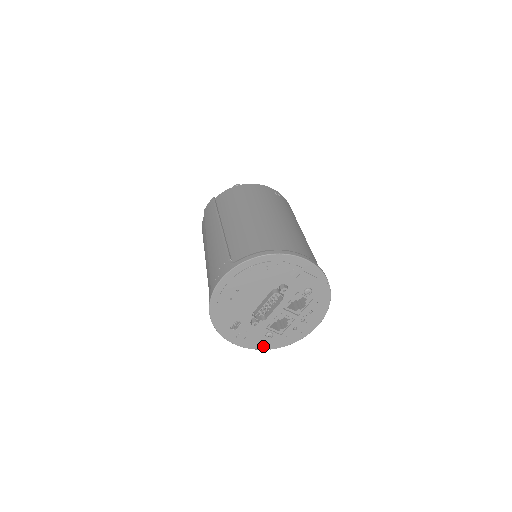
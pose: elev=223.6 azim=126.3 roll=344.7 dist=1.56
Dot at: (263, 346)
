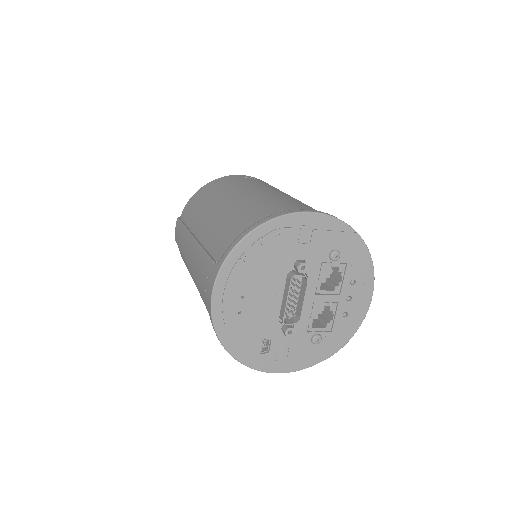
Dot at: (316, 358)
